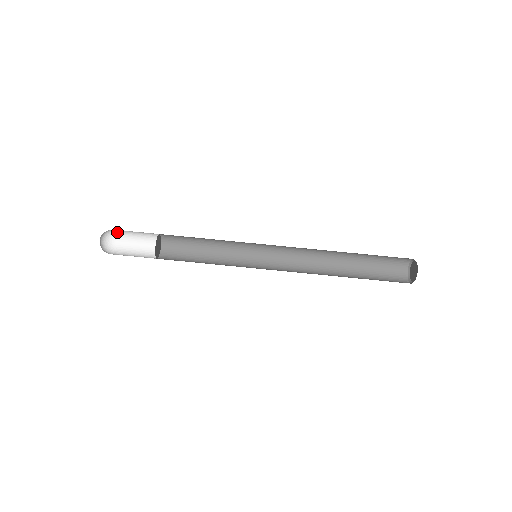
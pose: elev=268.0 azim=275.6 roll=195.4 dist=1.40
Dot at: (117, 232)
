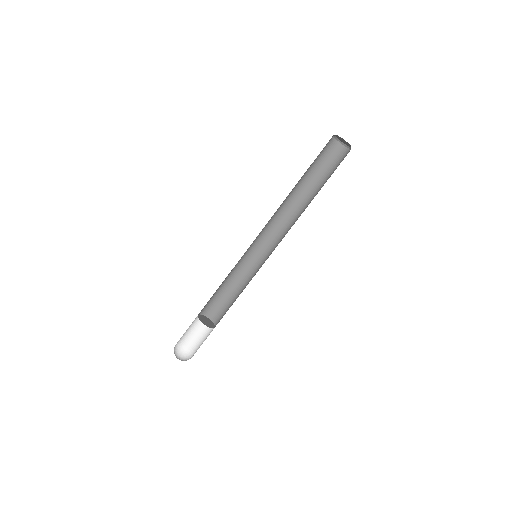
Dot at: occluded
